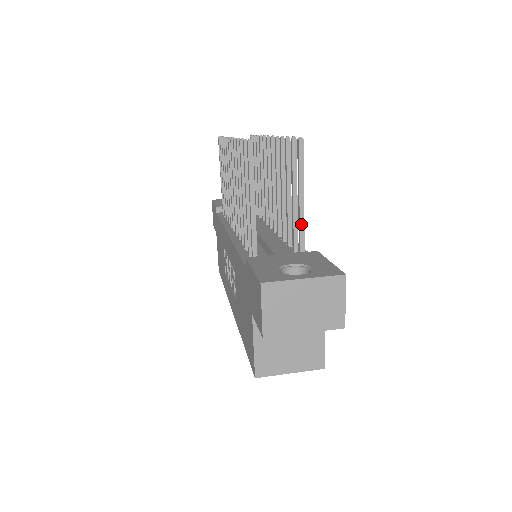
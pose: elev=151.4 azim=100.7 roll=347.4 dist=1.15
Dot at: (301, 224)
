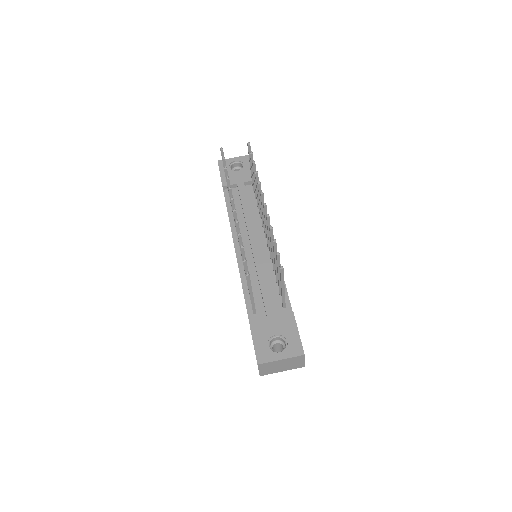
Dot at: (283, 297)
